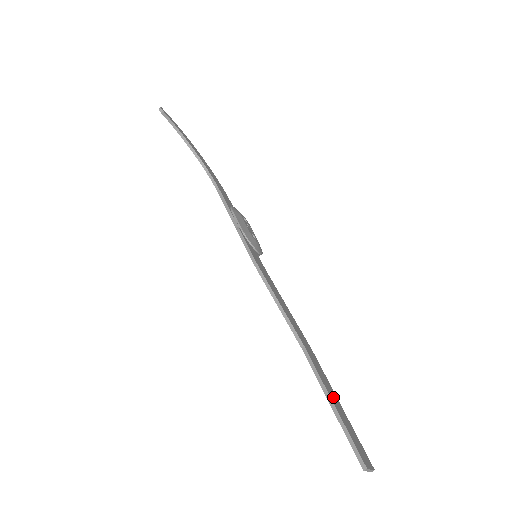
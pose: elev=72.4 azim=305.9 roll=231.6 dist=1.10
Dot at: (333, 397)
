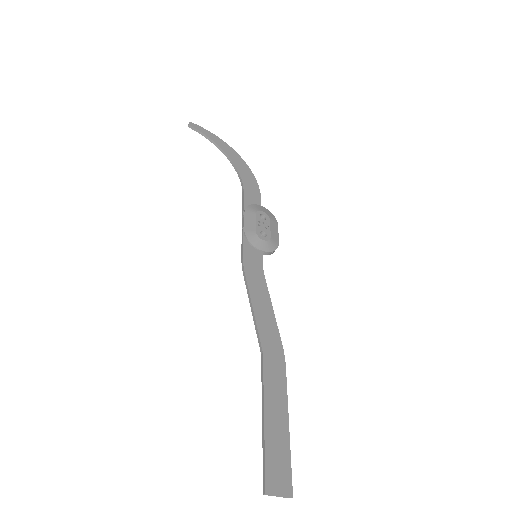
Dot at: (274, 410)
